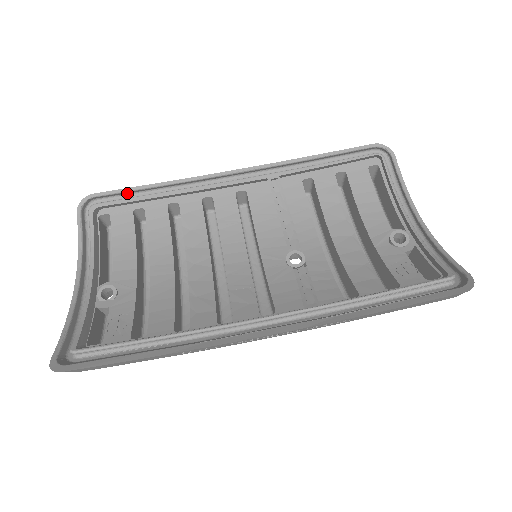
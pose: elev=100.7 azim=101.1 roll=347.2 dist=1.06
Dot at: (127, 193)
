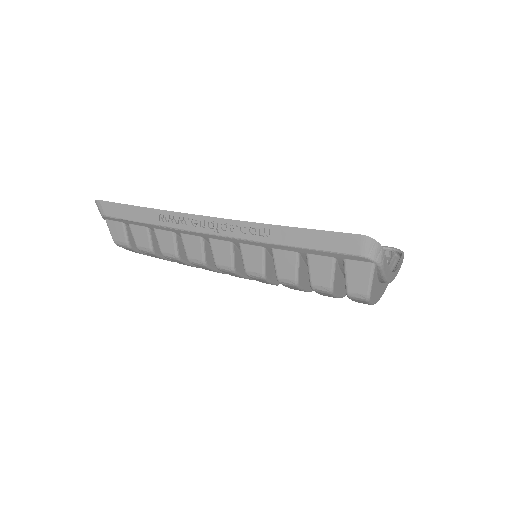
Dot at: occluded
